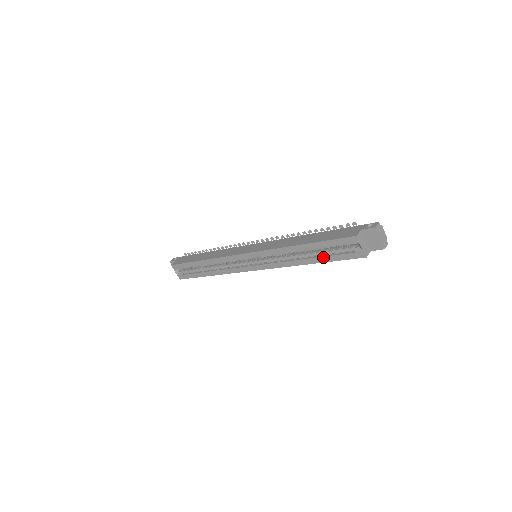
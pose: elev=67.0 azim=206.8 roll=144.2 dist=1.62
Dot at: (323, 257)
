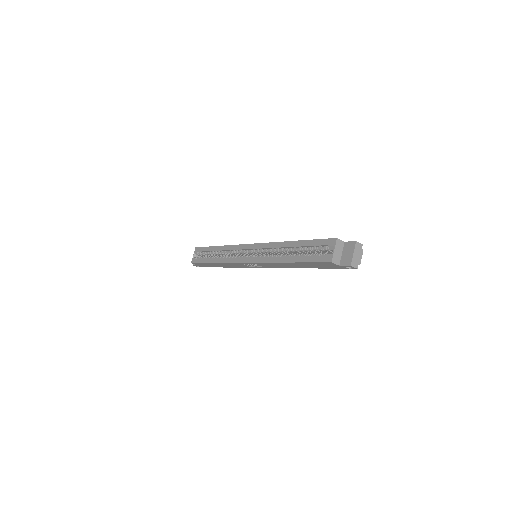
Dot at: (301, 256)
